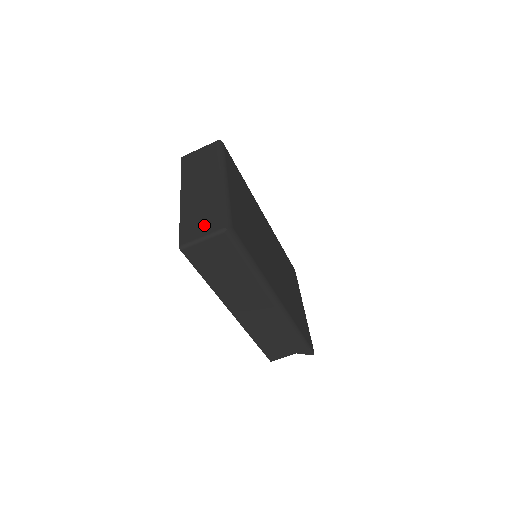
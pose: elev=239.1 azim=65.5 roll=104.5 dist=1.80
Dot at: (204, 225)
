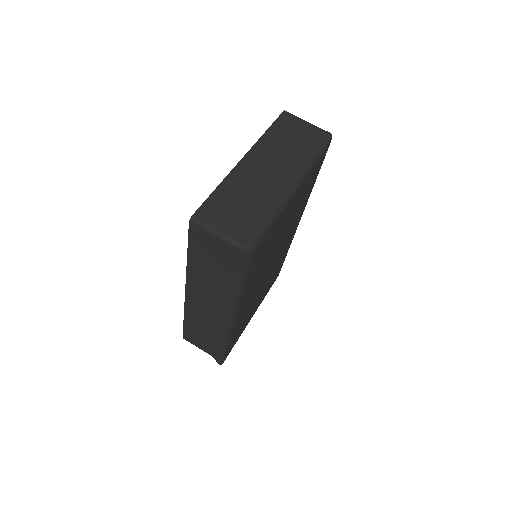
Dot at: (232, 220)
